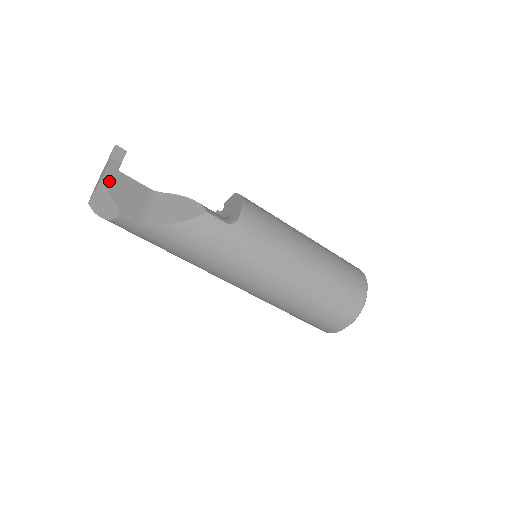
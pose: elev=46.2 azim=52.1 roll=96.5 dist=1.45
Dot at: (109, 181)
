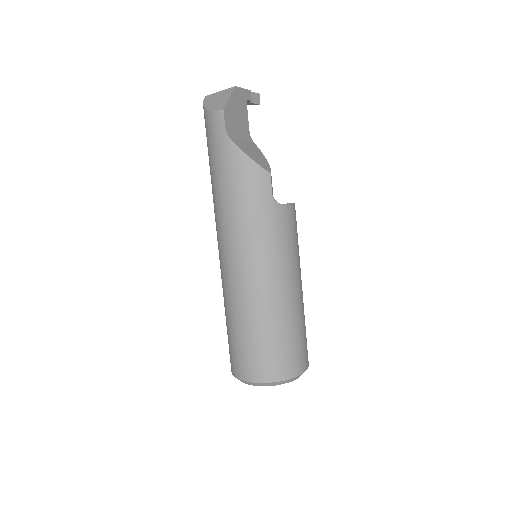
Dot at: (237, 93)
